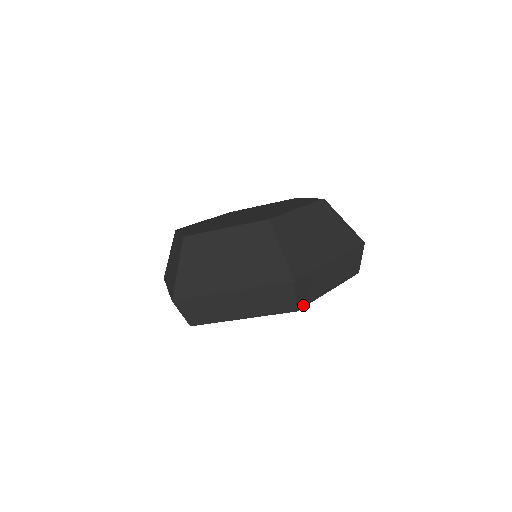
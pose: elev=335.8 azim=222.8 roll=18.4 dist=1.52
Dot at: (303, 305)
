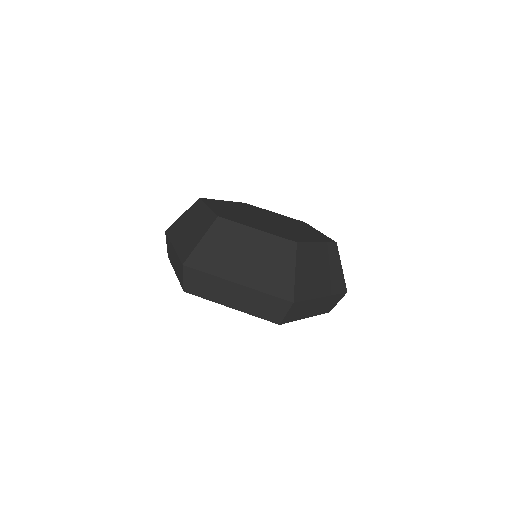
Dot at: (286, 322)
